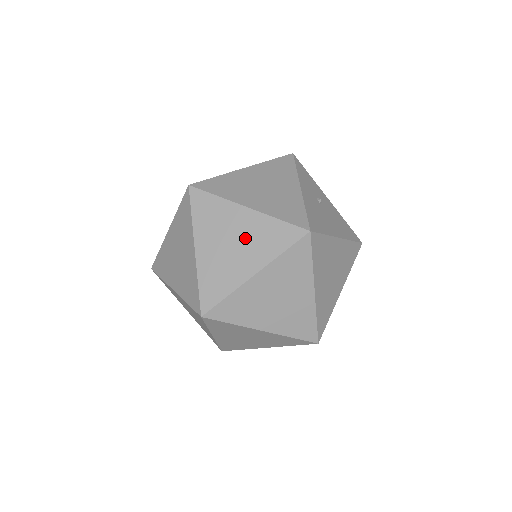
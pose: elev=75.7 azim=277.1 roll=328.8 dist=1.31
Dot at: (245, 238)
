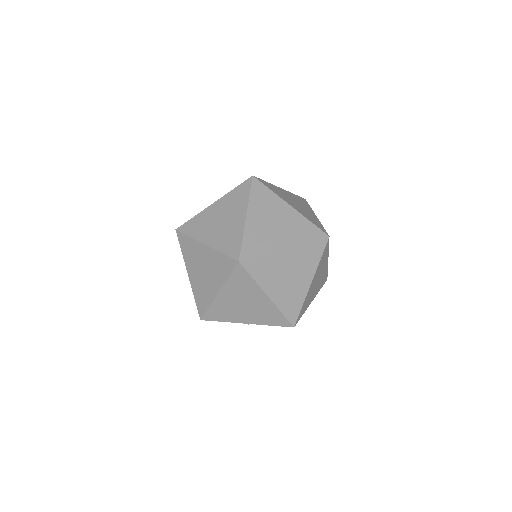
Dot at: (285, 223)
